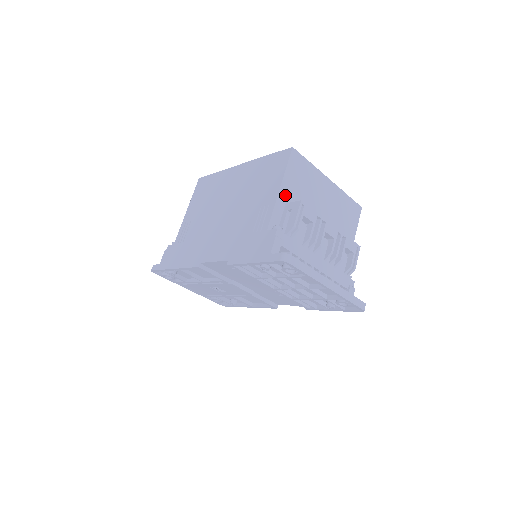
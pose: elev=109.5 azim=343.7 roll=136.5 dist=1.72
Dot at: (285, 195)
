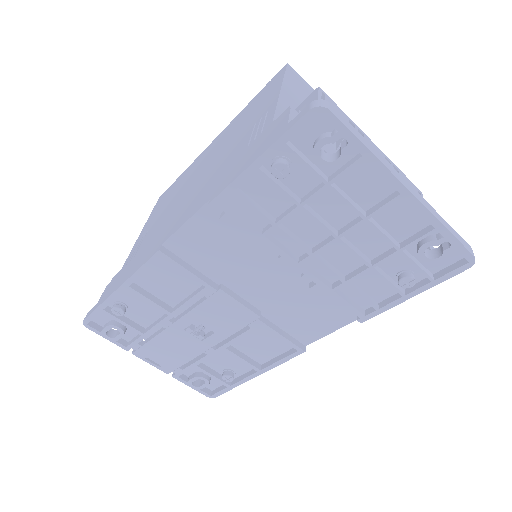
Dot at: (290, 101)
